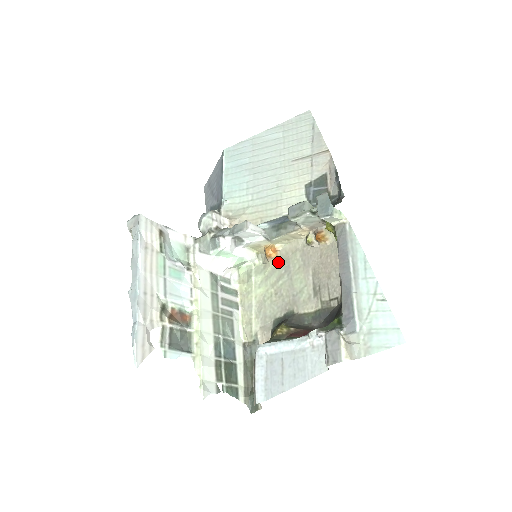
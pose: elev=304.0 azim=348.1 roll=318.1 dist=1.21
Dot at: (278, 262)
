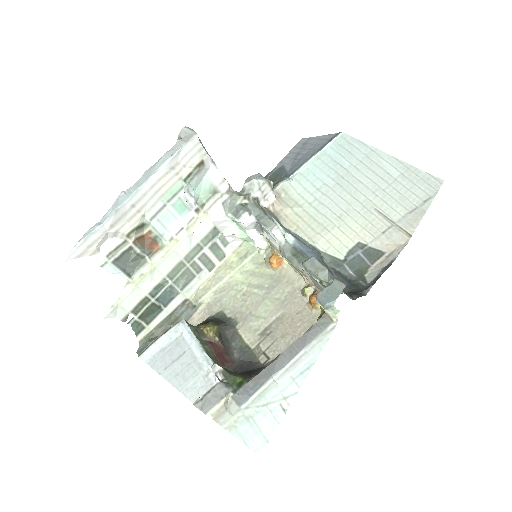
Dot at: (272, 273)
